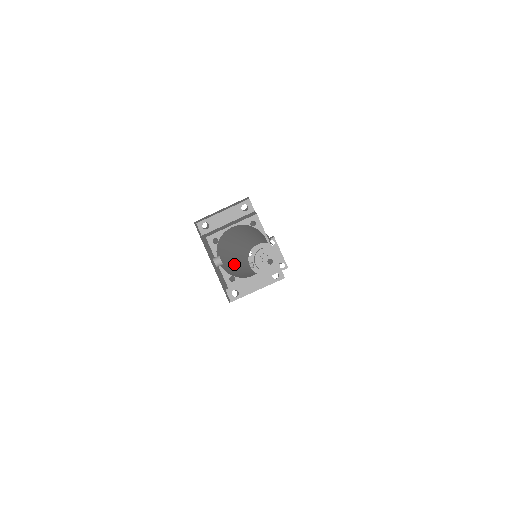
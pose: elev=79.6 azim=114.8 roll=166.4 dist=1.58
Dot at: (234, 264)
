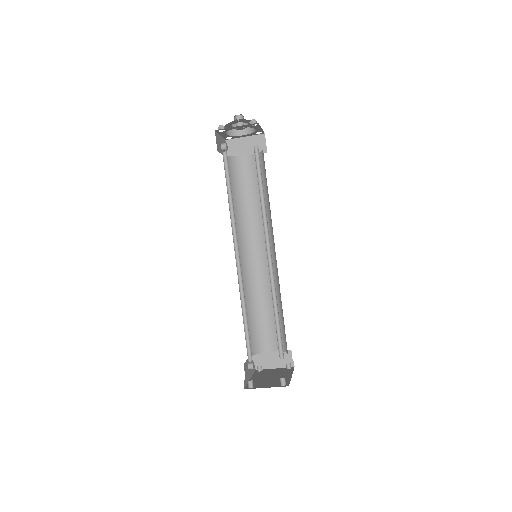
Dot at: occluded
